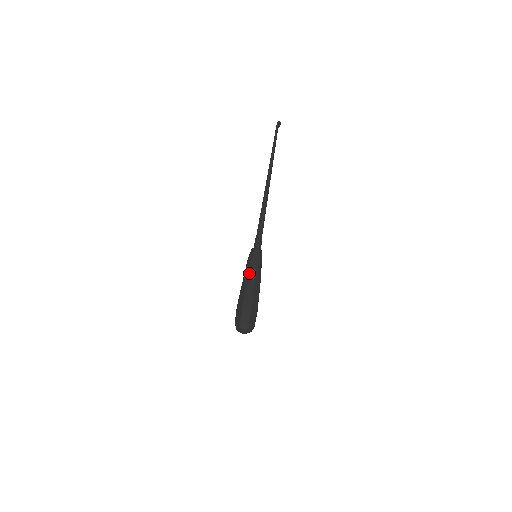
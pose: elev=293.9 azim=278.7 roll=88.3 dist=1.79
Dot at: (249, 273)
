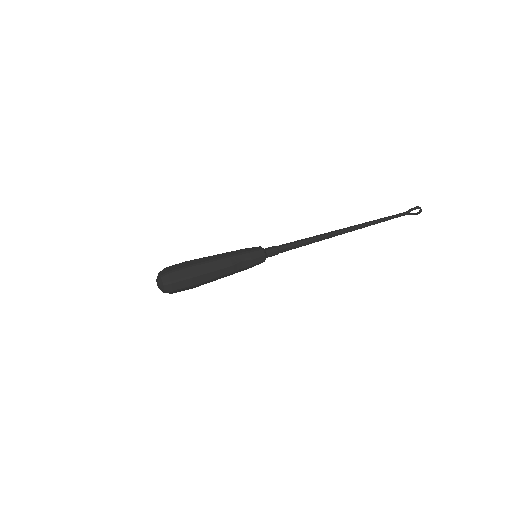
Dot at: (228, 252)
